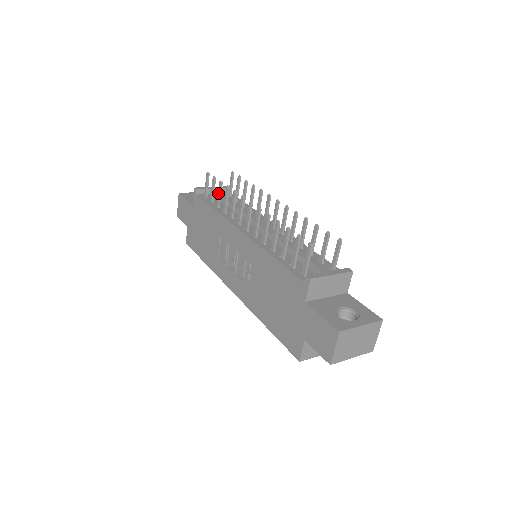
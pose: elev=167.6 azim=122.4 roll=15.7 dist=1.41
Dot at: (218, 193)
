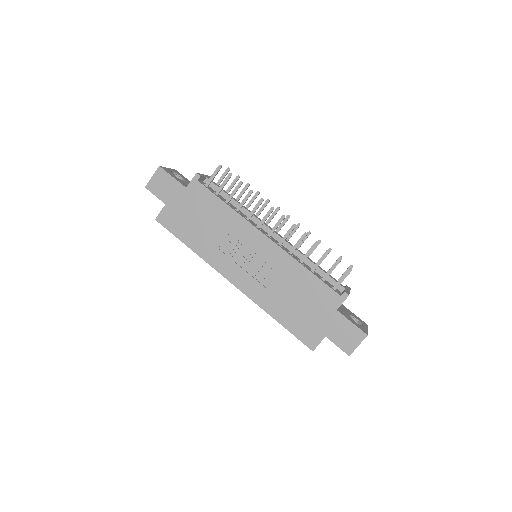
Dot at: (234, 191)
